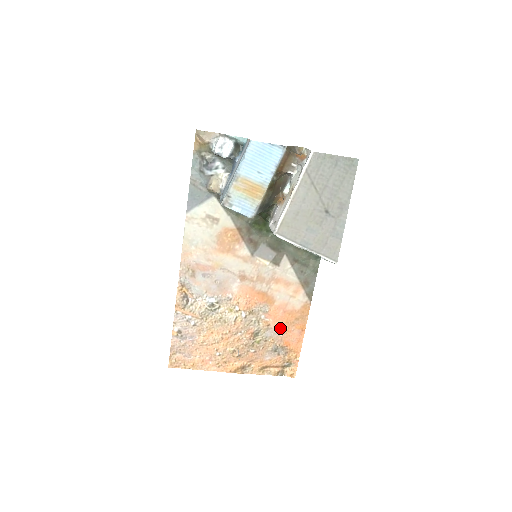
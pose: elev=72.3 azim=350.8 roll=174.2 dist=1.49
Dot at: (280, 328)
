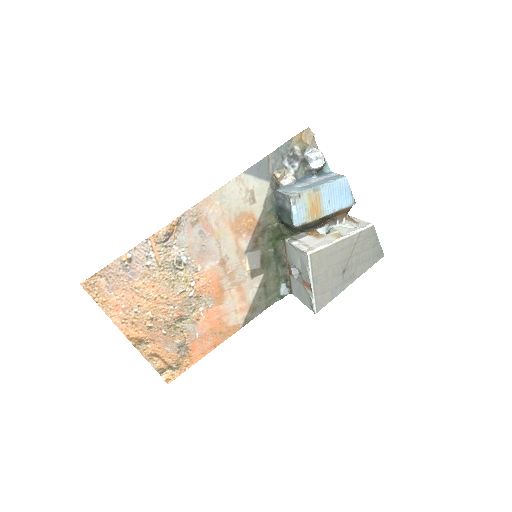
Dot at: (203, 330)
